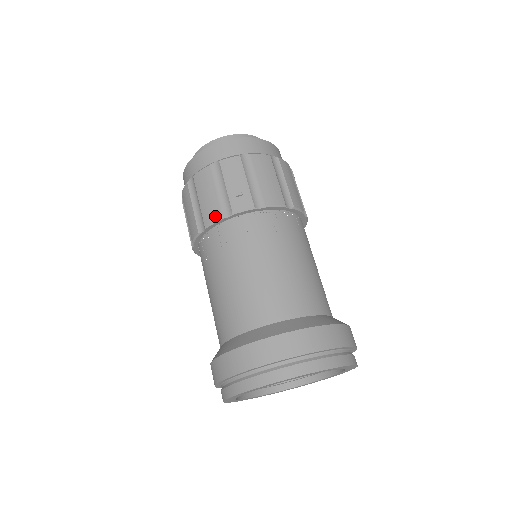
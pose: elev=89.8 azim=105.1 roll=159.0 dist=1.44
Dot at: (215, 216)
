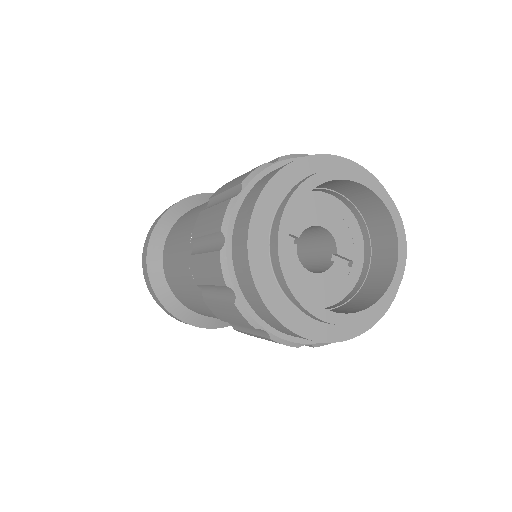
Dot at: (217, 316)
